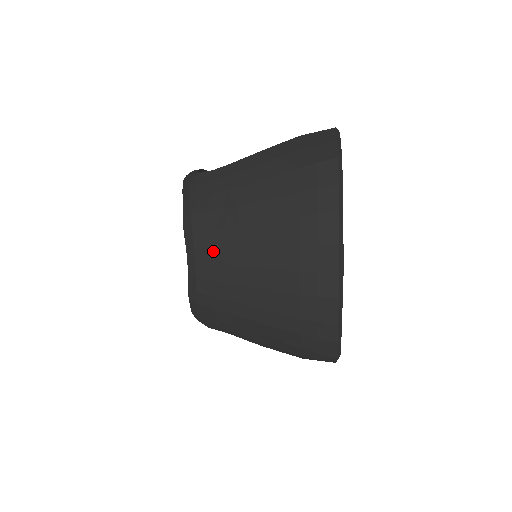
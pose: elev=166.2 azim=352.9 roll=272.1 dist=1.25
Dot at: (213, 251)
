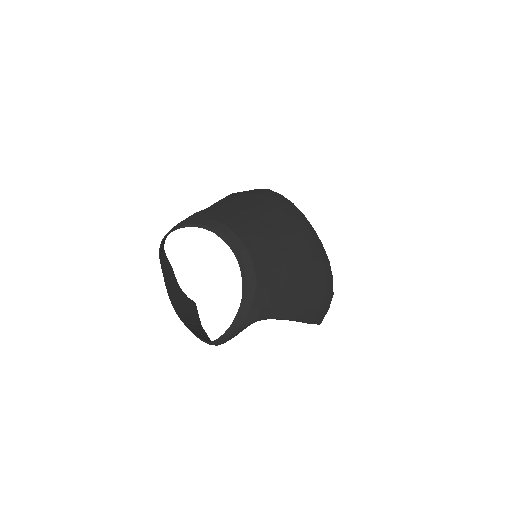
Dot at: (253, 236)
